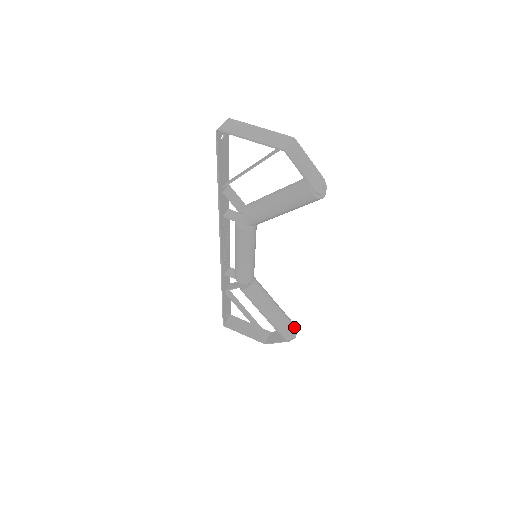
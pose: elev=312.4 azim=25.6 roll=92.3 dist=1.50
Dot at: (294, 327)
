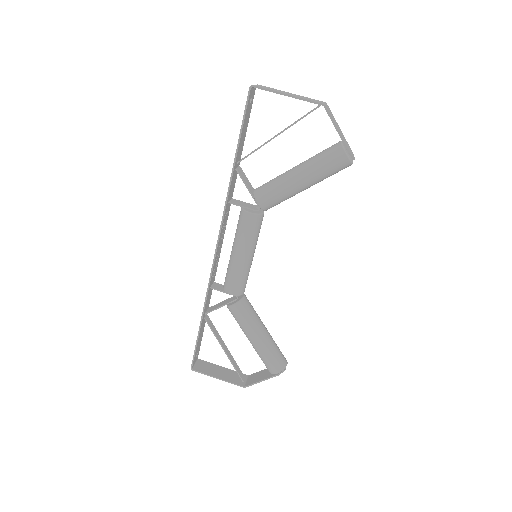
Dot at: (284, 357)
